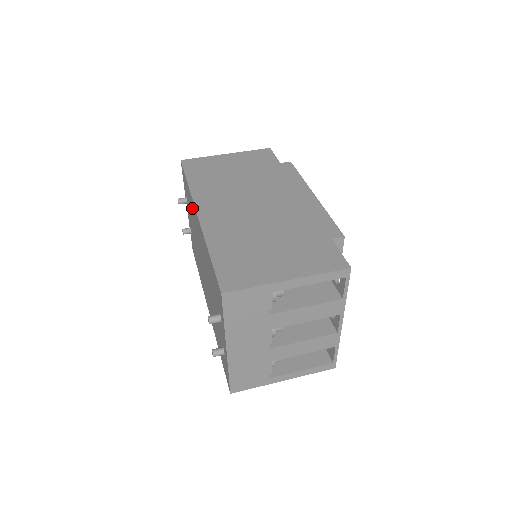
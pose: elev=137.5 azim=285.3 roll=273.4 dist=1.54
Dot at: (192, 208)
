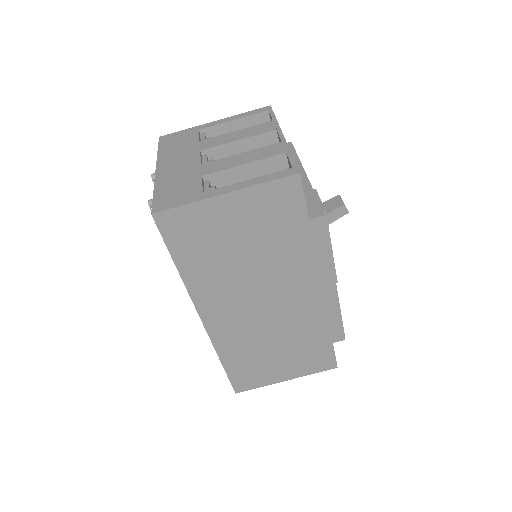
Dot at: occluded
